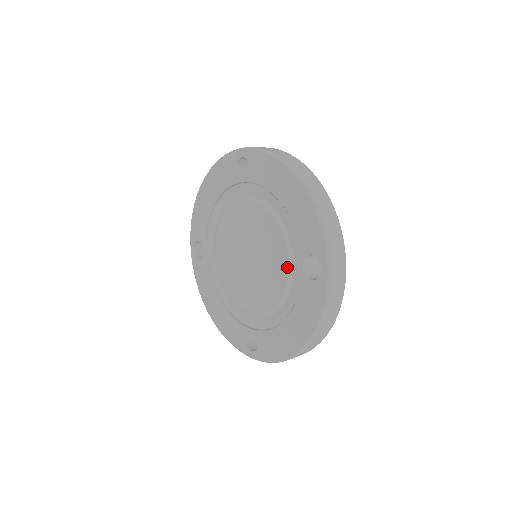
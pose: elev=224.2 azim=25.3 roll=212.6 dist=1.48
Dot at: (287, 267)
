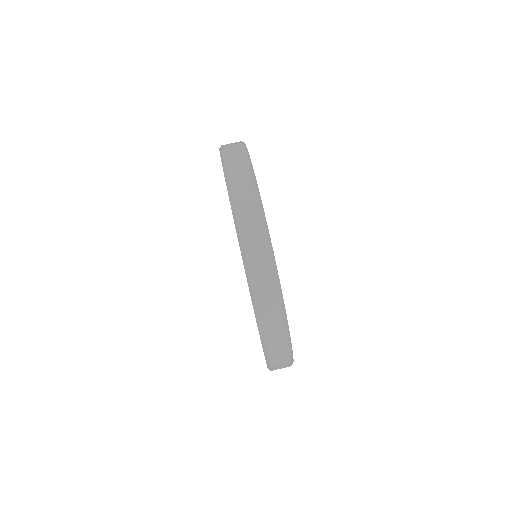
Dot at: occluded
